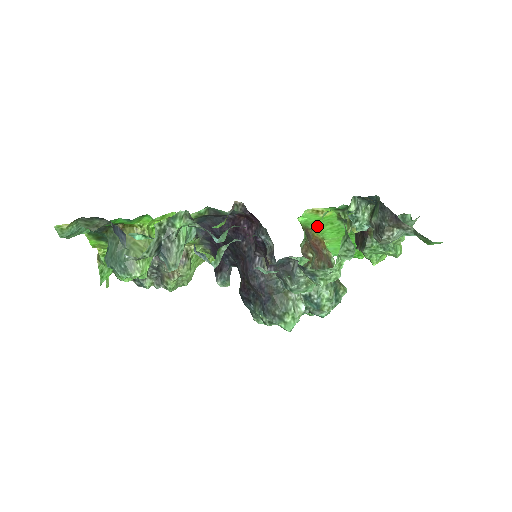
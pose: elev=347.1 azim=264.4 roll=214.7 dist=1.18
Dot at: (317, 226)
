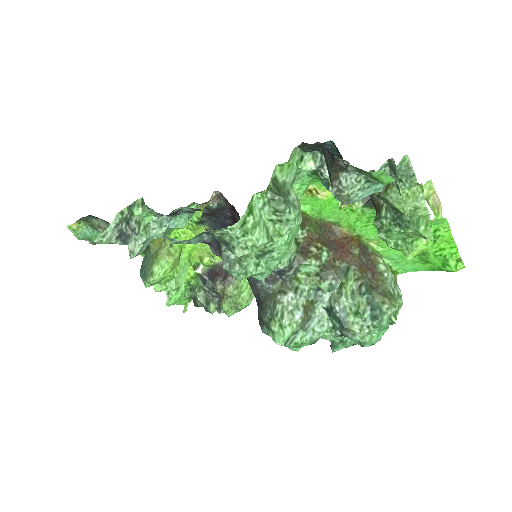
Dot at: (336, 217)
